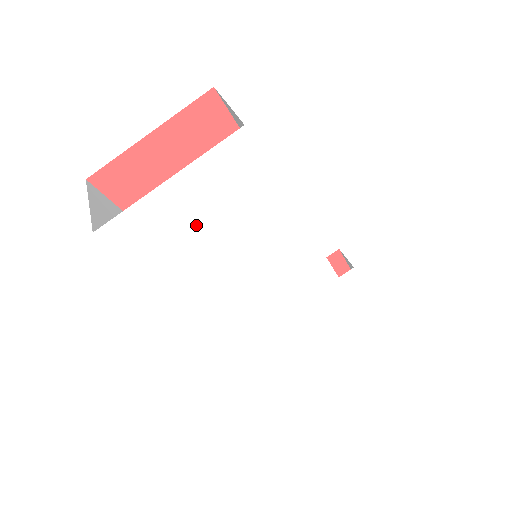
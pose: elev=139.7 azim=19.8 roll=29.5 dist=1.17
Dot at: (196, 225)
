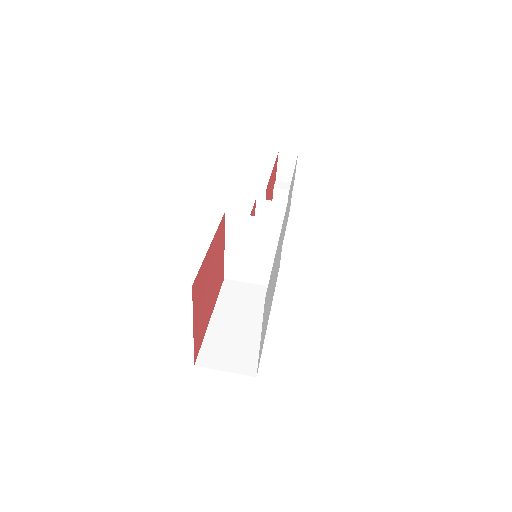
Dot at: (266, 316)
